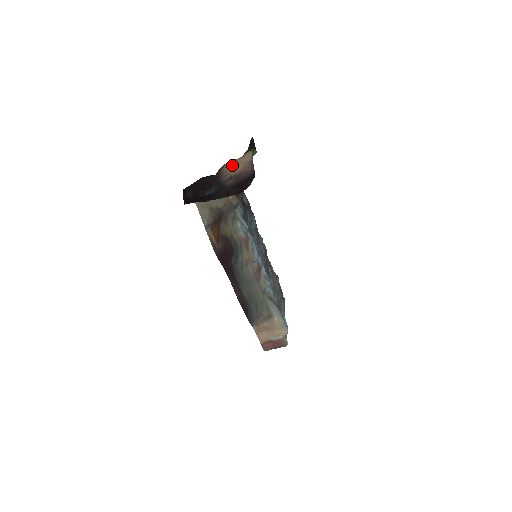
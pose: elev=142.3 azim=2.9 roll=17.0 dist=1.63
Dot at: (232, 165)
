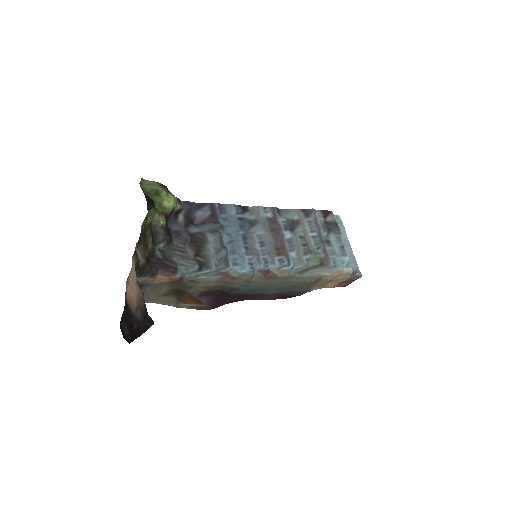
Dot at: (130, 287)
